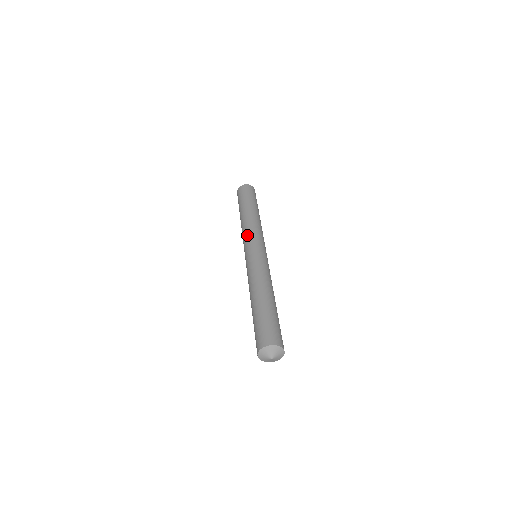
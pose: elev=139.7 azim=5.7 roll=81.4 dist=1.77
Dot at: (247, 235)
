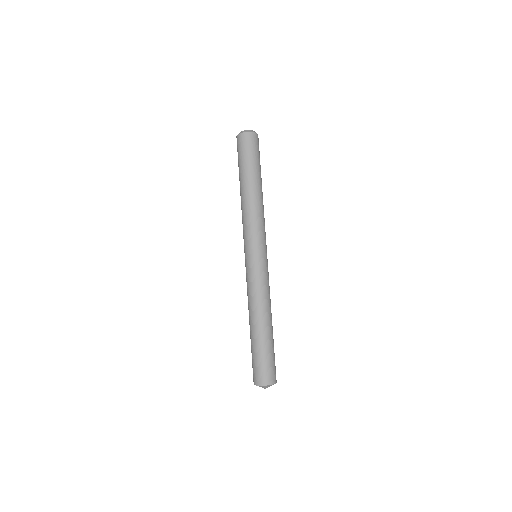
Dot at: (246, 231)
